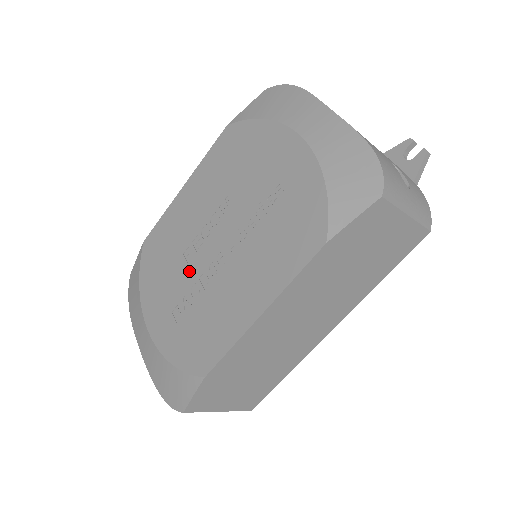
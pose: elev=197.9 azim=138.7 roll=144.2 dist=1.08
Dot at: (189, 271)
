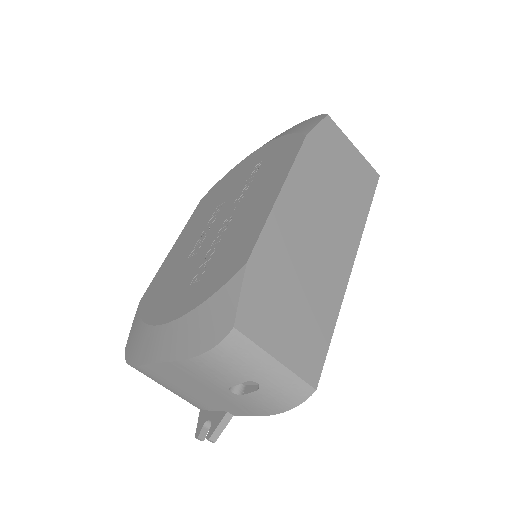
Dot at: (198, 256)
